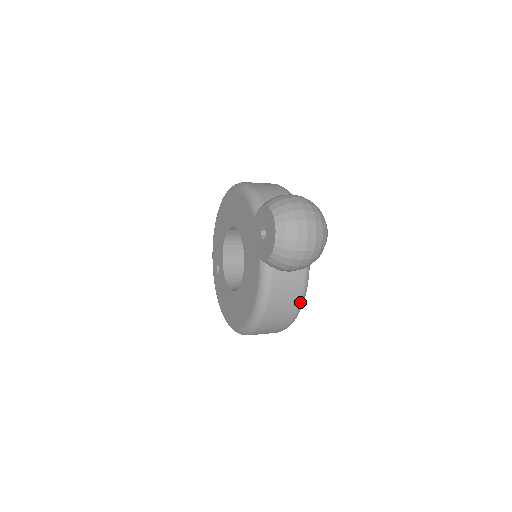
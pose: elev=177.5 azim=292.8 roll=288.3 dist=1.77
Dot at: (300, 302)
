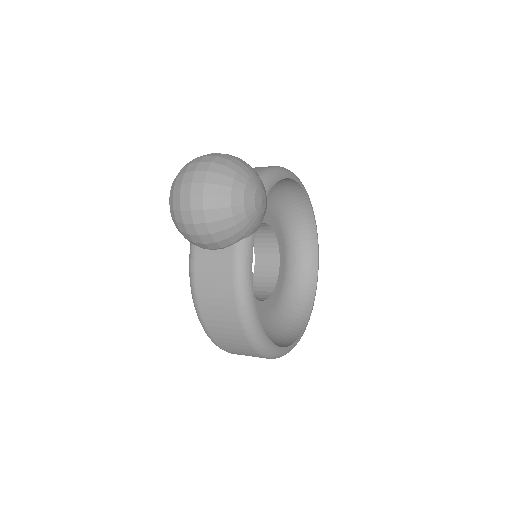
Dot at: (236, 297)
